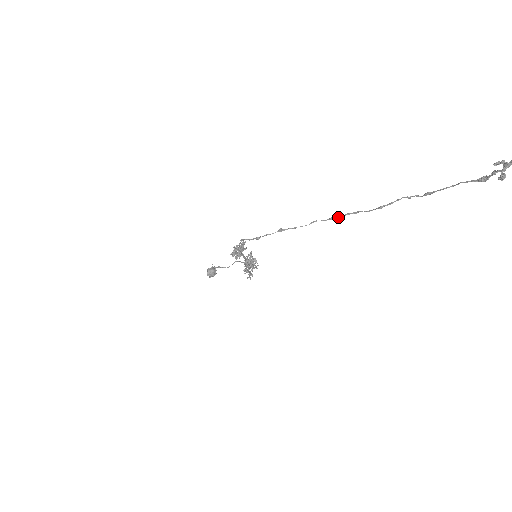
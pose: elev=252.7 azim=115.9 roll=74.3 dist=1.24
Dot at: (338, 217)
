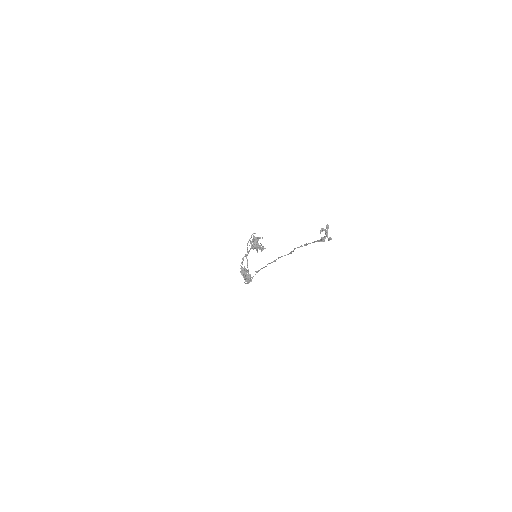
Dot at: occluded
